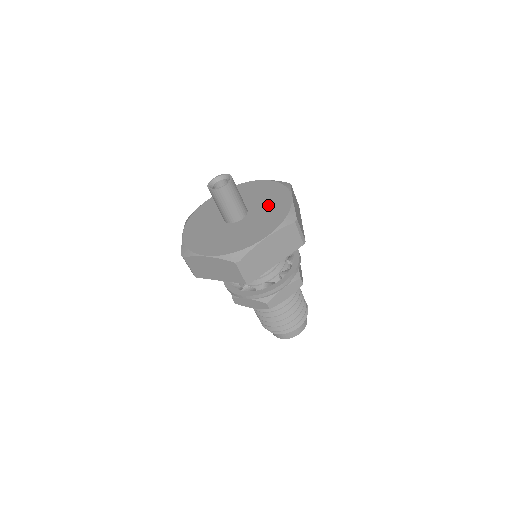
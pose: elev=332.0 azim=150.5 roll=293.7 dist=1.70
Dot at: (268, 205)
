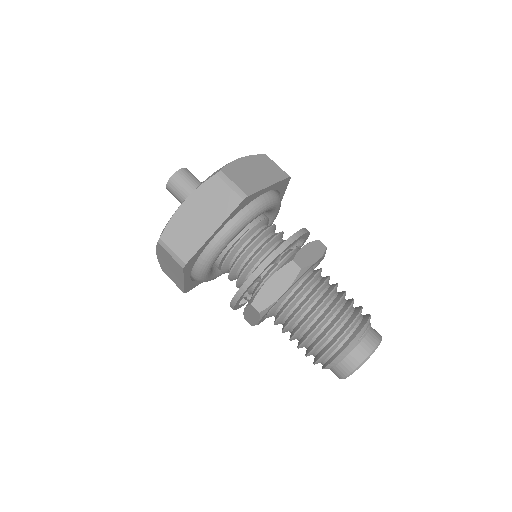
Dot at: occluded
